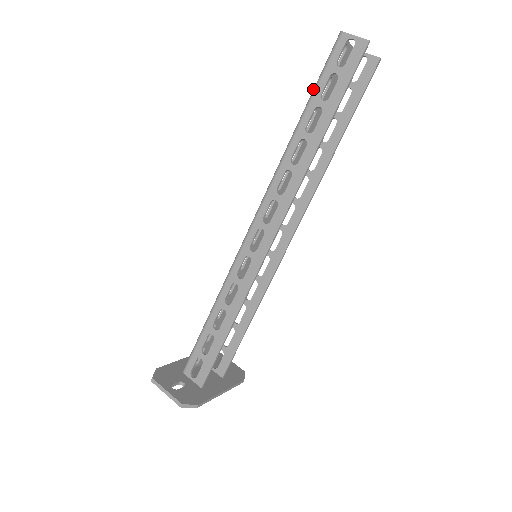
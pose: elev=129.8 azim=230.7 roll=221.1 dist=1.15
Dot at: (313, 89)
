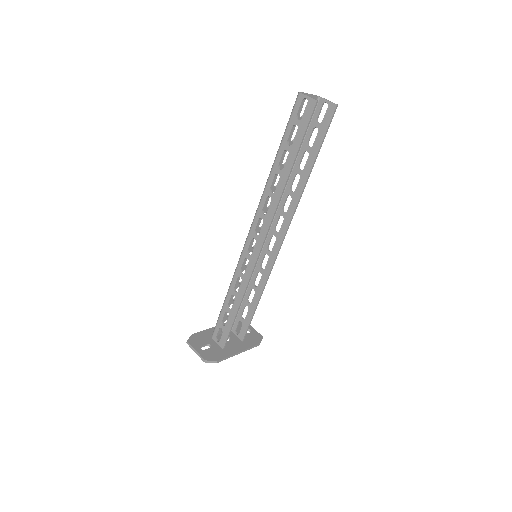
Dot at: (283, 136)
